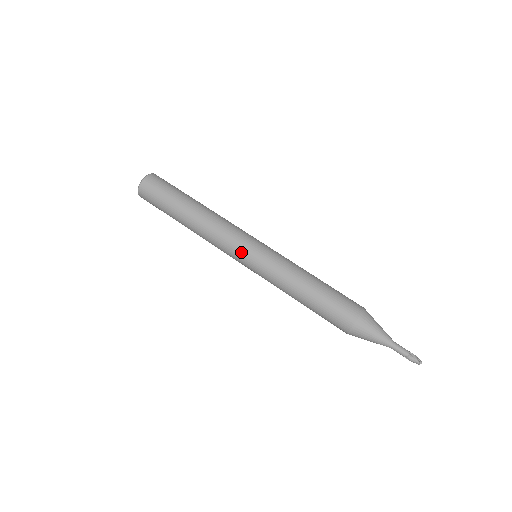
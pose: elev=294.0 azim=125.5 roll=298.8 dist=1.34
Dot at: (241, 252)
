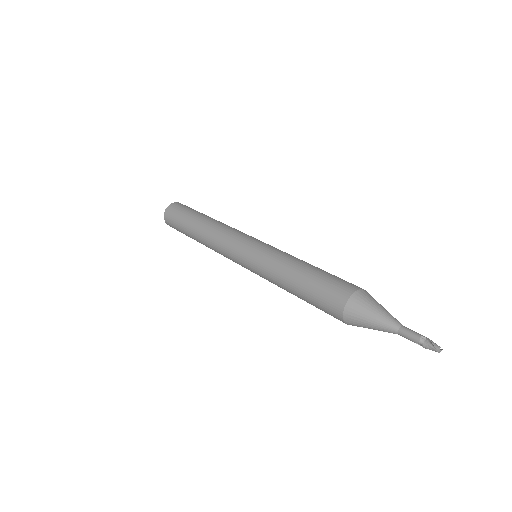
Dot at: (236, 255)
